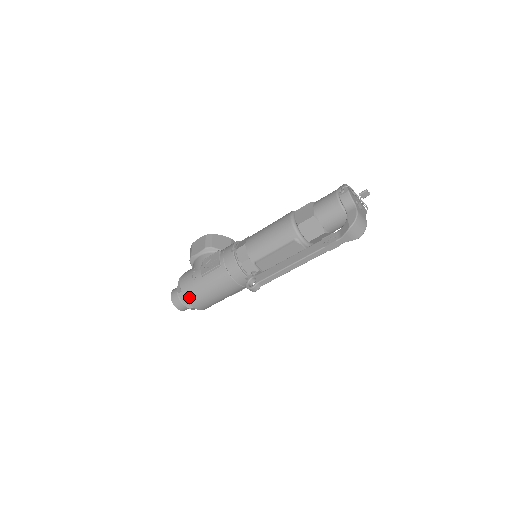
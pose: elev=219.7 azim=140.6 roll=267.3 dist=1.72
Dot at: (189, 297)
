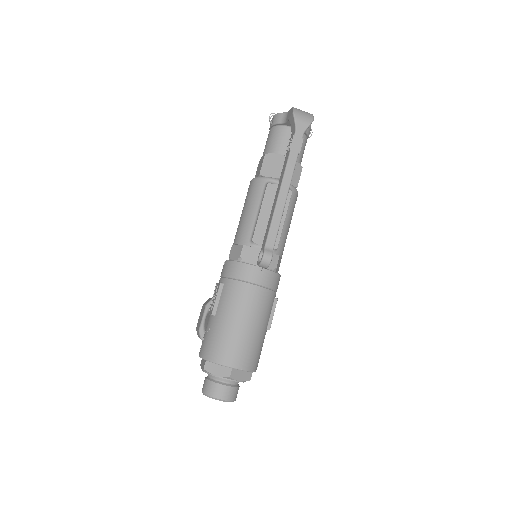
Dot at: (216, 355)
